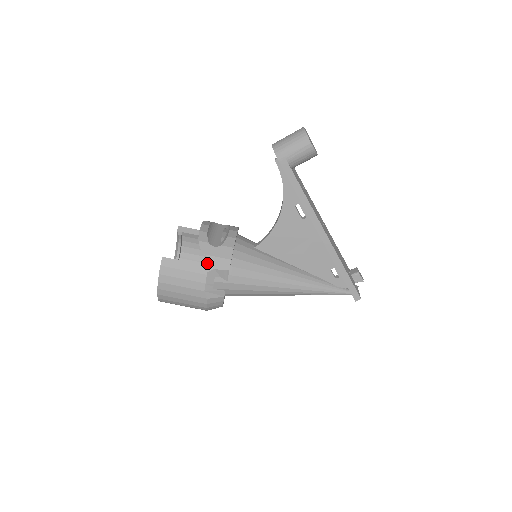
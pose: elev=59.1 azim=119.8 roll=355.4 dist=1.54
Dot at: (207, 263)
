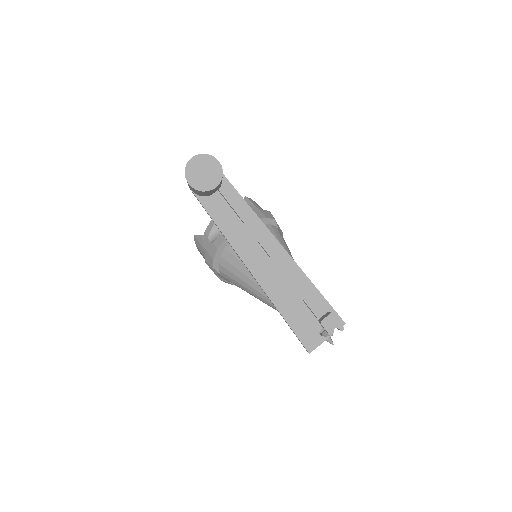
Dot at: occluded
